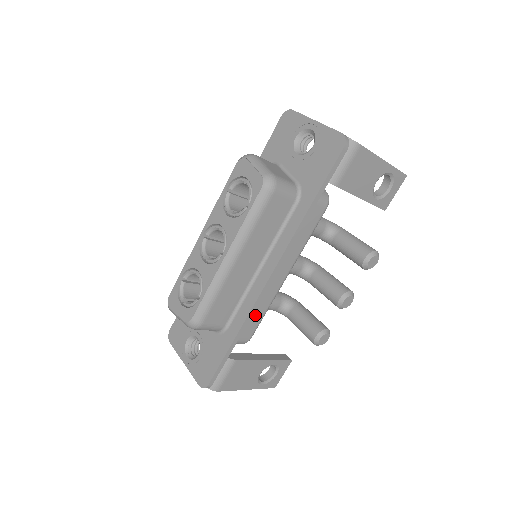
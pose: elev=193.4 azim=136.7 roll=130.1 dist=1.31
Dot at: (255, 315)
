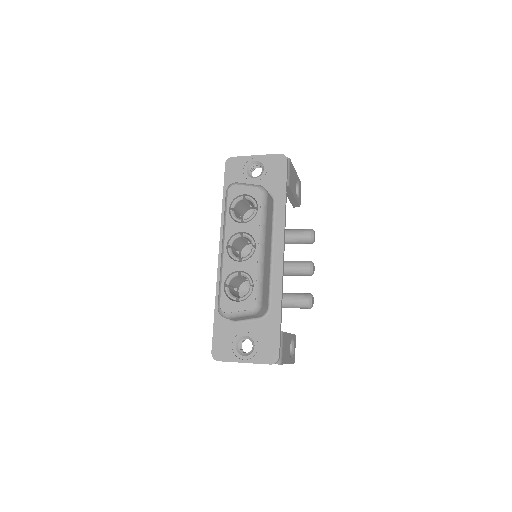
Dot at: occluded
